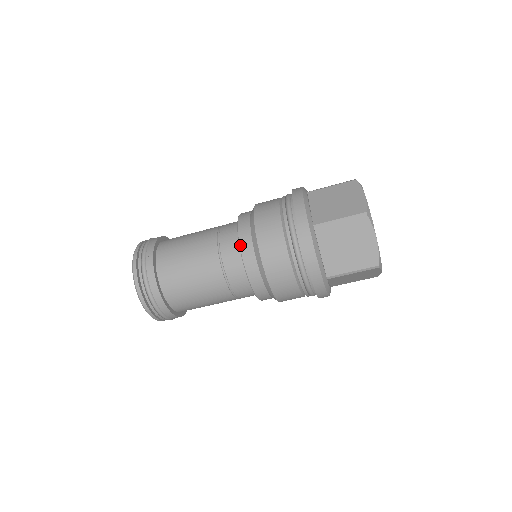
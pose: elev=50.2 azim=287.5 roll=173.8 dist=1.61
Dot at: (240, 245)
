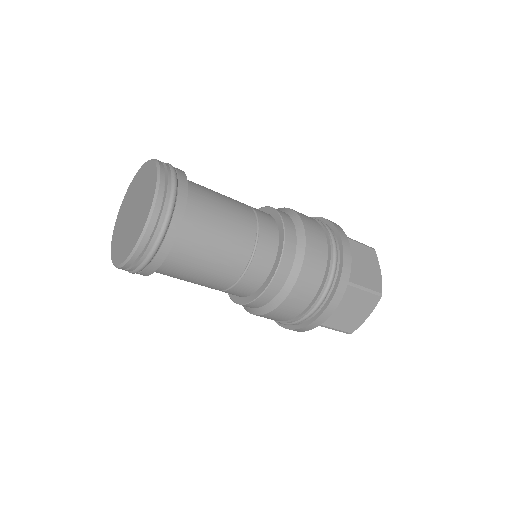
Dot at: (254, 302)
